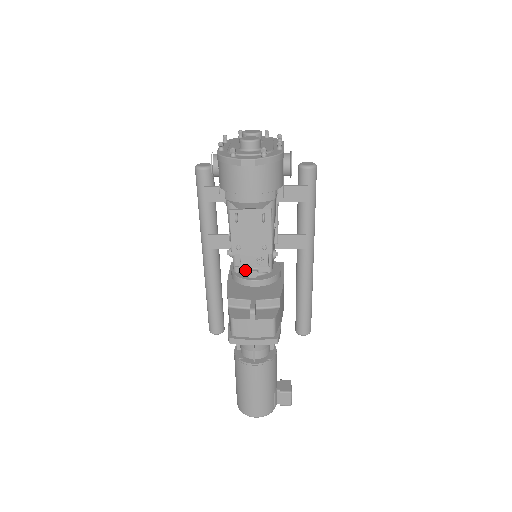
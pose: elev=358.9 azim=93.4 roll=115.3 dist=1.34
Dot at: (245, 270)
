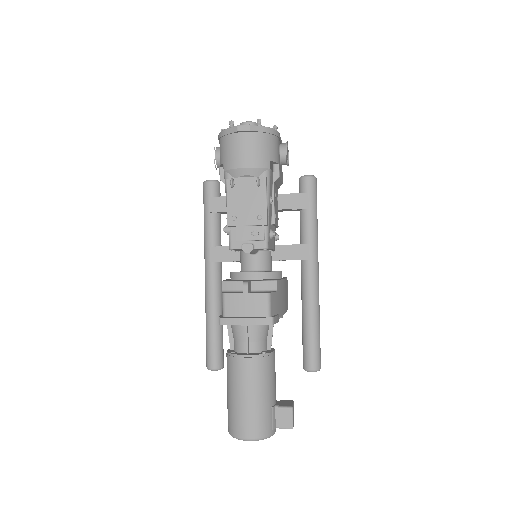
Dot at: (240, 246)
